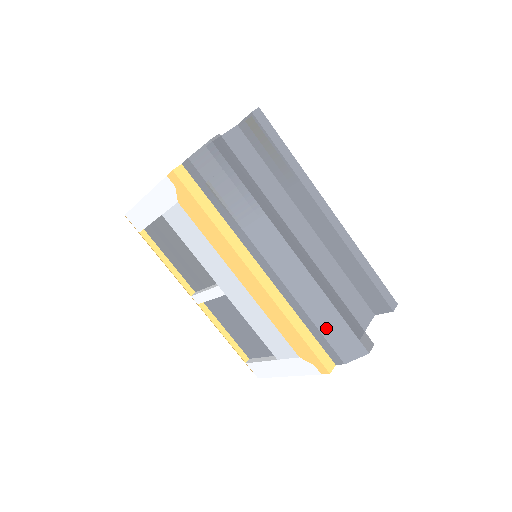
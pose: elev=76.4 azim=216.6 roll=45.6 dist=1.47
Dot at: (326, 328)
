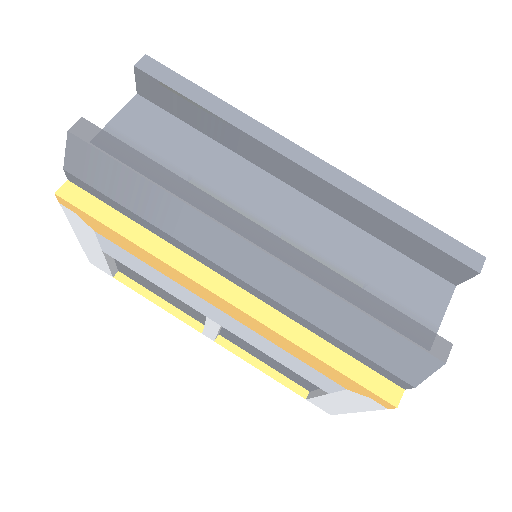
Dot at: (357, 341)
